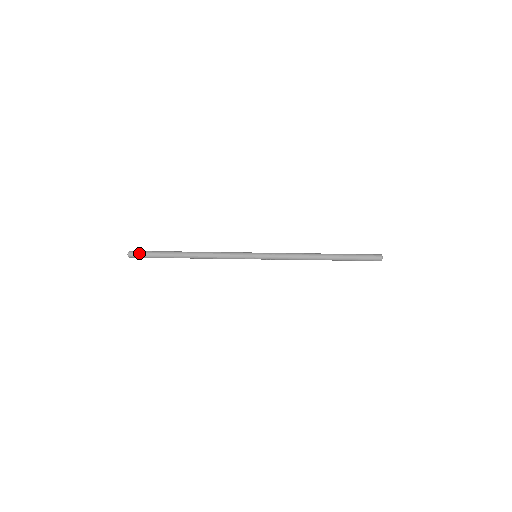
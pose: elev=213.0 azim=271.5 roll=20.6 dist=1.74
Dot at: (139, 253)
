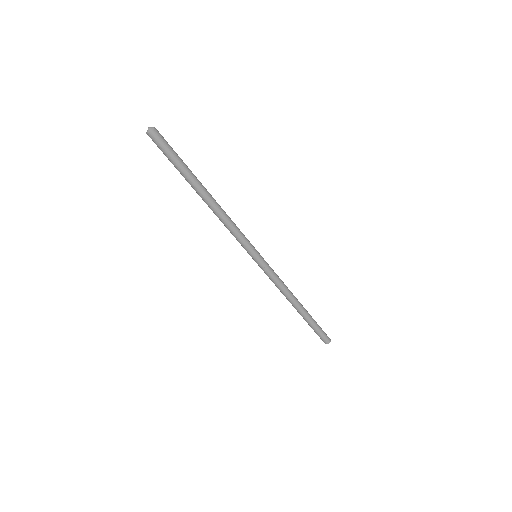
Dot at: (162, 144)
